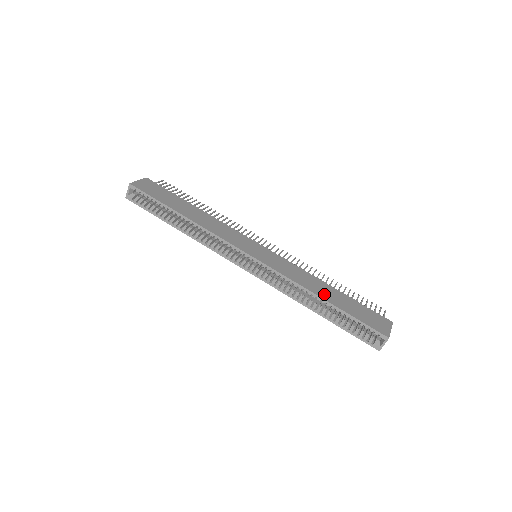
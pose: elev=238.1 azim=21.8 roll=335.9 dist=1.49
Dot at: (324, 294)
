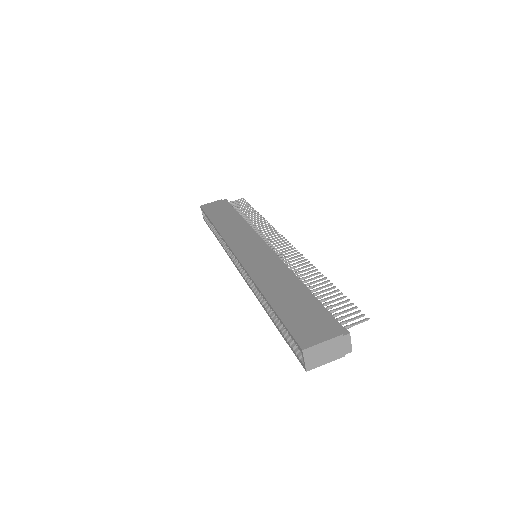
Dot at: (274, 292)
